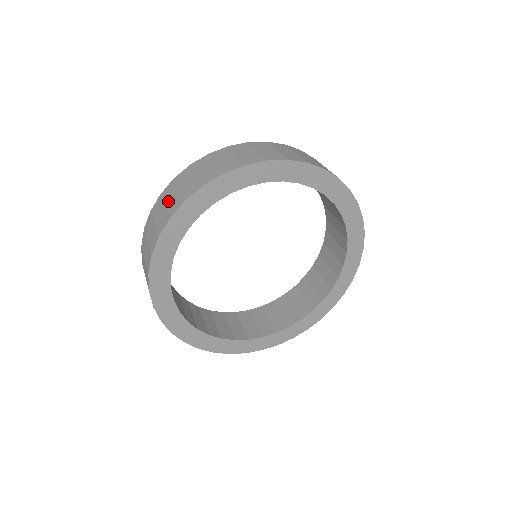
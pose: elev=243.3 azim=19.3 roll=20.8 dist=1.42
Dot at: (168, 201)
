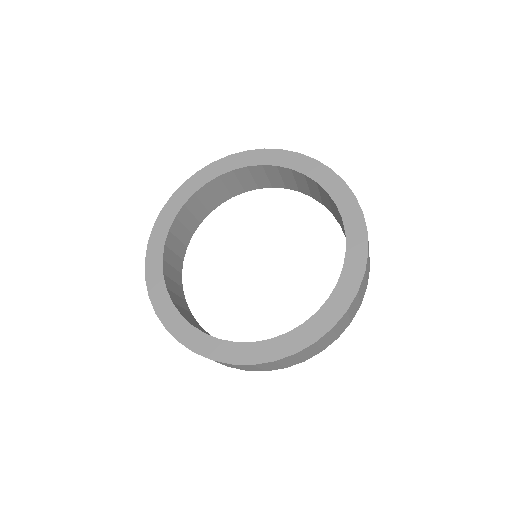
Dot at: occluded
